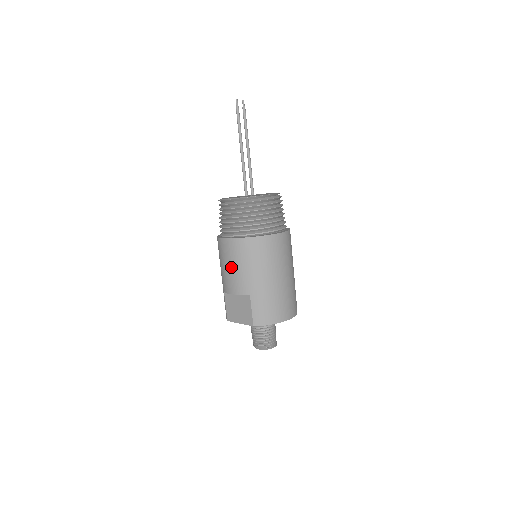
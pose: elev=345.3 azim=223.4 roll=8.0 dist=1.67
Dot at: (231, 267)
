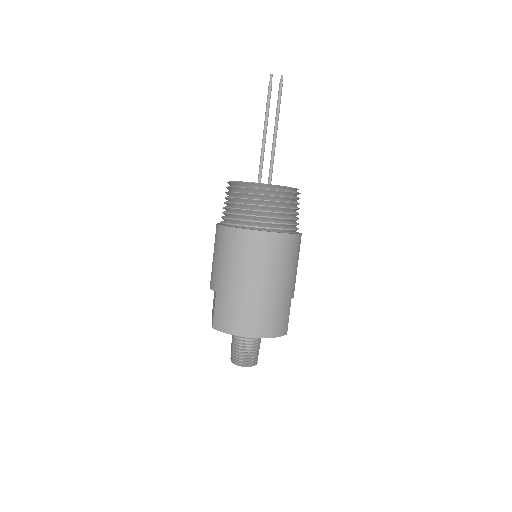
Dot at: (213, 256)
